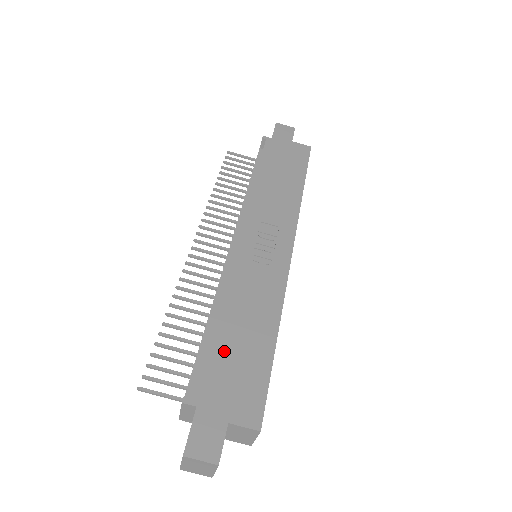
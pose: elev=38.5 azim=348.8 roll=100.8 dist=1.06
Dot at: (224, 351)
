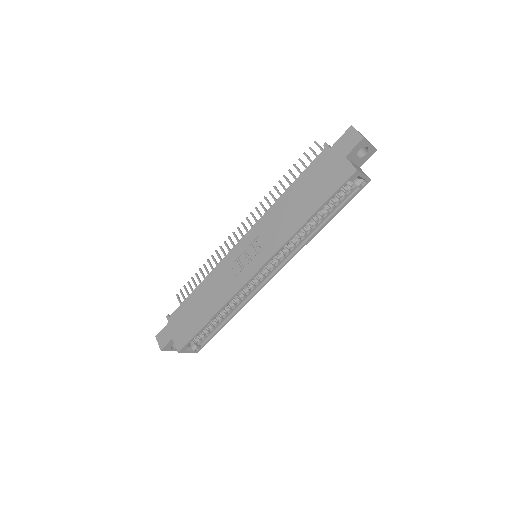
Dot at: (190, 307)
